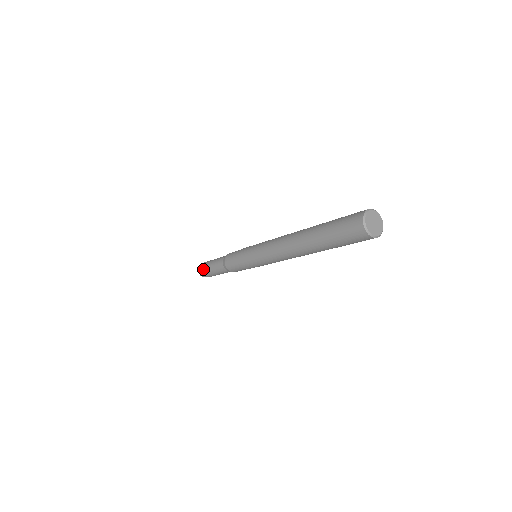
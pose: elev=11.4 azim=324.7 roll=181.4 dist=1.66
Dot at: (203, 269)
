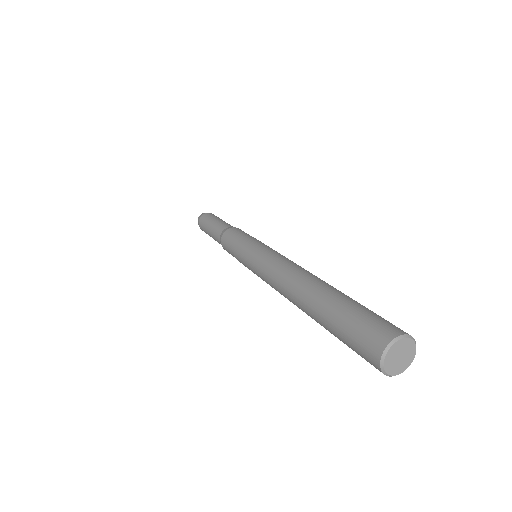
Dot at: (202, 229)
